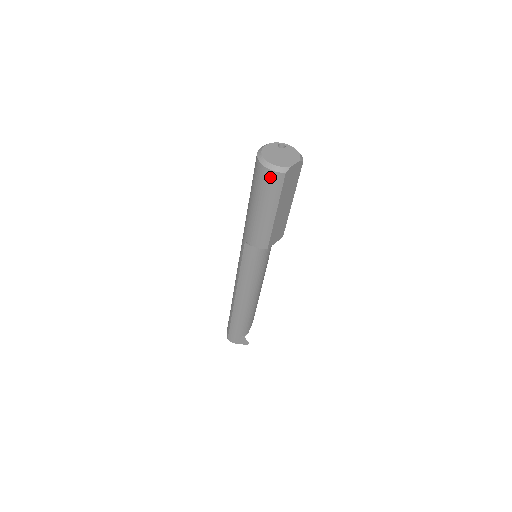
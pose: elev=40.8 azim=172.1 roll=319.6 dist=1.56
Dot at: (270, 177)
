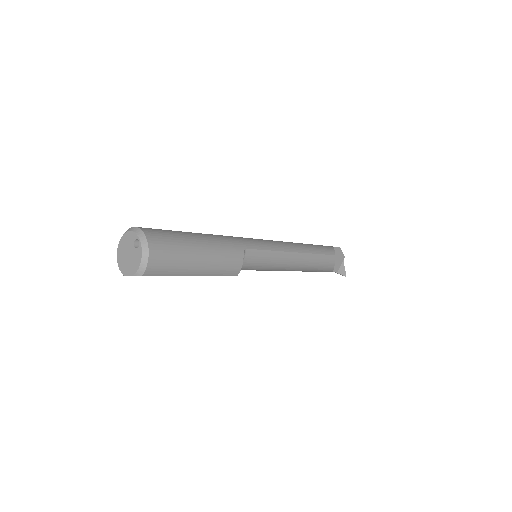
Dot at: occluded
